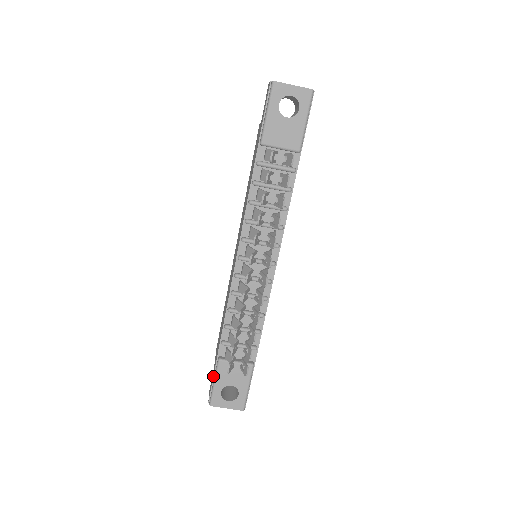
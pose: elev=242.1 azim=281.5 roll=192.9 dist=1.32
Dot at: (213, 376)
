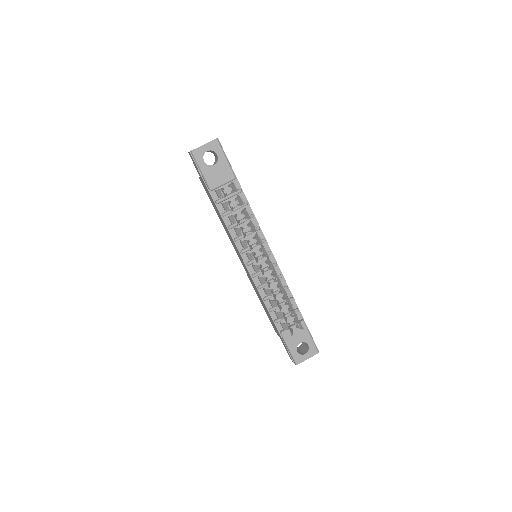
Dot at: (285, 346)
